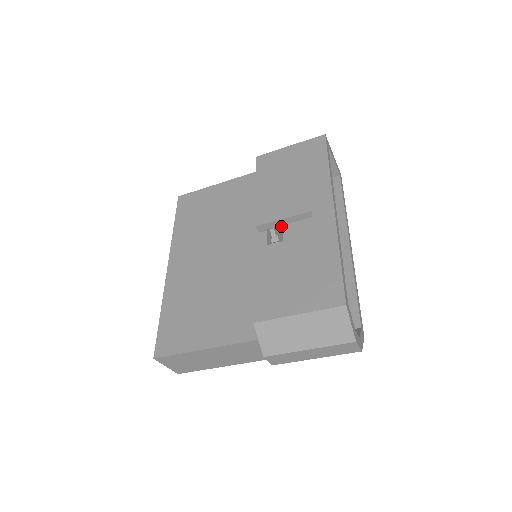
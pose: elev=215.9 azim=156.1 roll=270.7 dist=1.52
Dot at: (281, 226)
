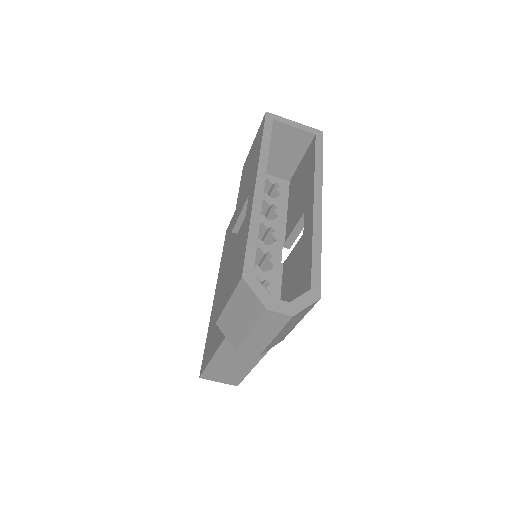
Dot at: (284, 215)
